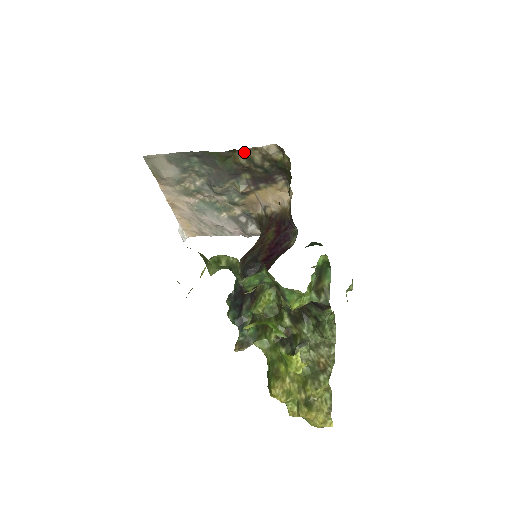
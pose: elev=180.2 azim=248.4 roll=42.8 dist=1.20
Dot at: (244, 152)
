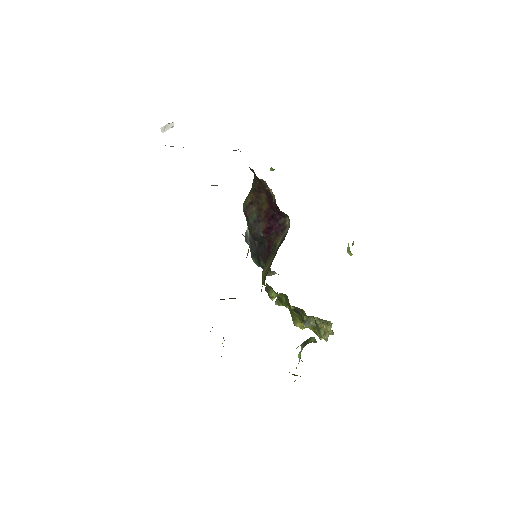
Dot at: occluded
